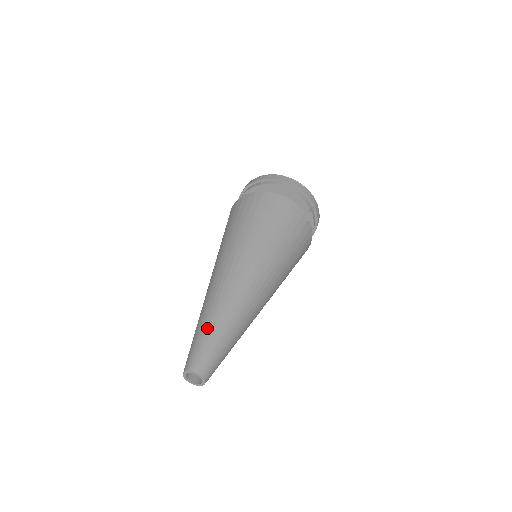
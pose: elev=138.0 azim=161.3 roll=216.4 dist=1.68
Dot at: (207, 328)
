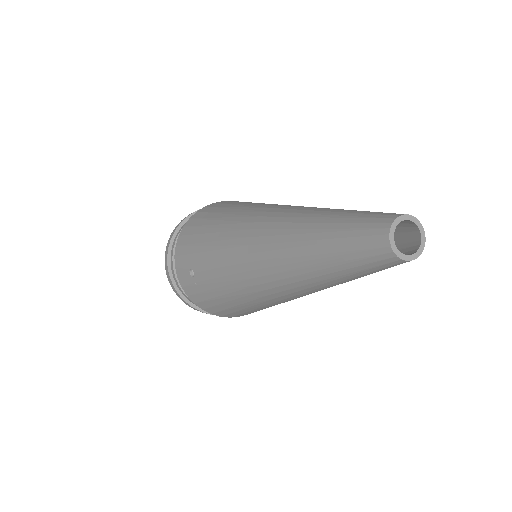
Dot at: occluded
